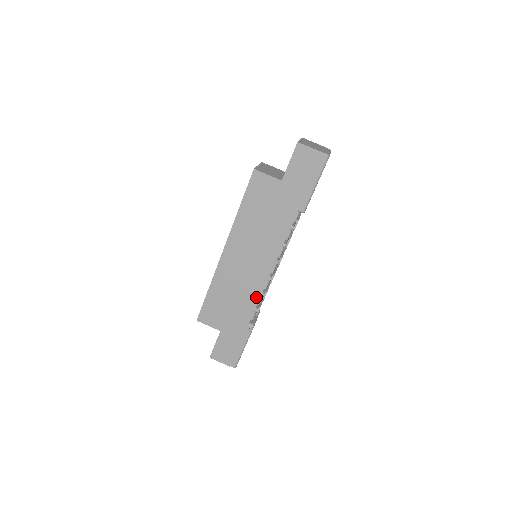
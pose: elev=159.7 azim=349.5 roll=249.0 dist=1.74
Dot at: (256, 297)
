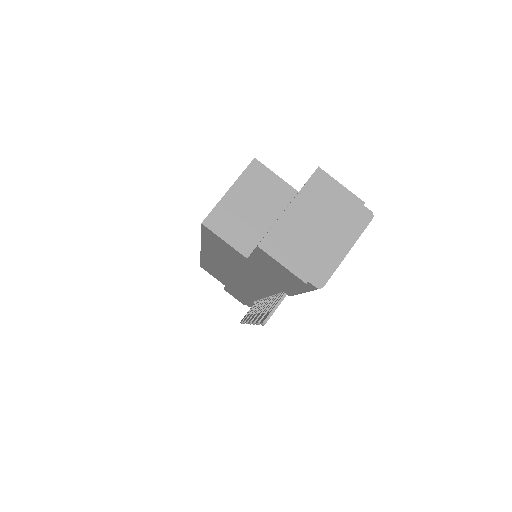
Dot at: (252, 297)
